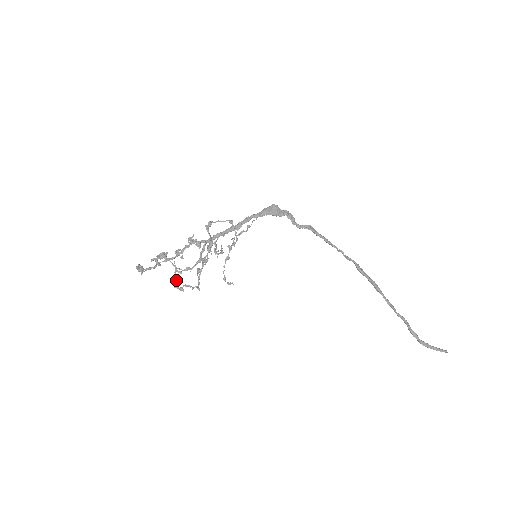
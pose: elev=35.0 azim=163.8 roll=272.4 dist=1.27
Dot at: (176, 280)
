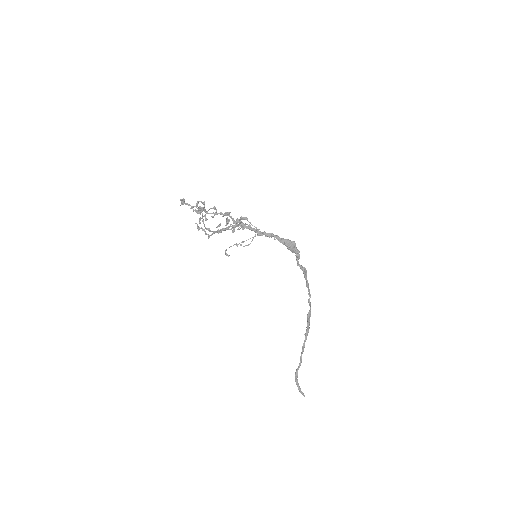
Dot at: occluded
